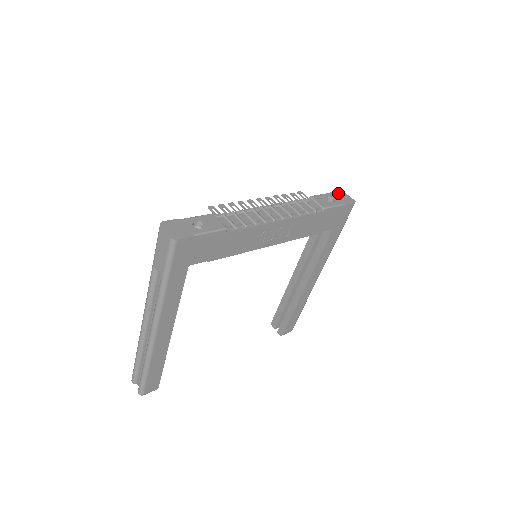
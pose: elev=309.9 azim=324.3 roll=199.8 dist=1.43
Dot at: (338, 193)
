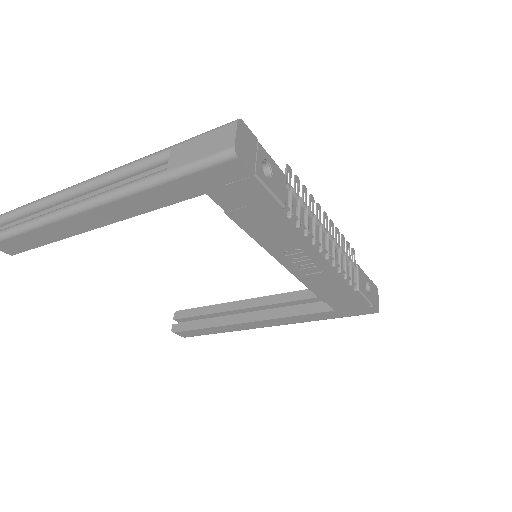
Dot at: (375, 288)
